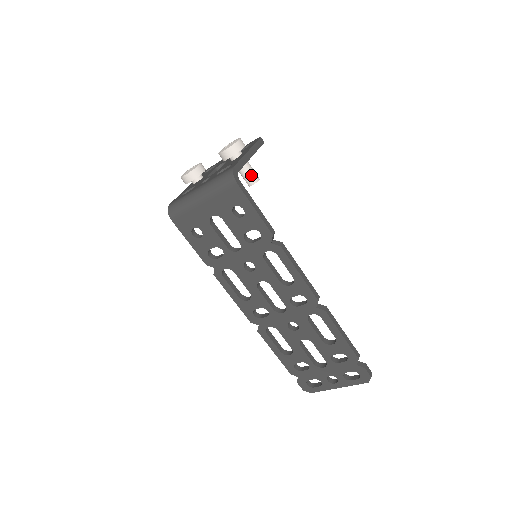
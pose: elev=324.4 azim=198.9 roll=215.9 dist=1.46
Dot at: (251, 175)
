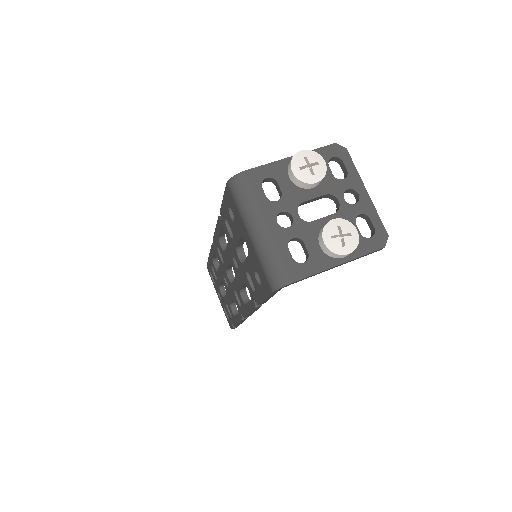
Dot at: occluded
